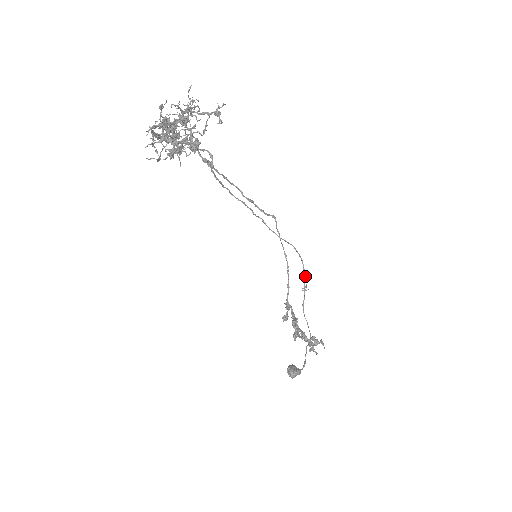
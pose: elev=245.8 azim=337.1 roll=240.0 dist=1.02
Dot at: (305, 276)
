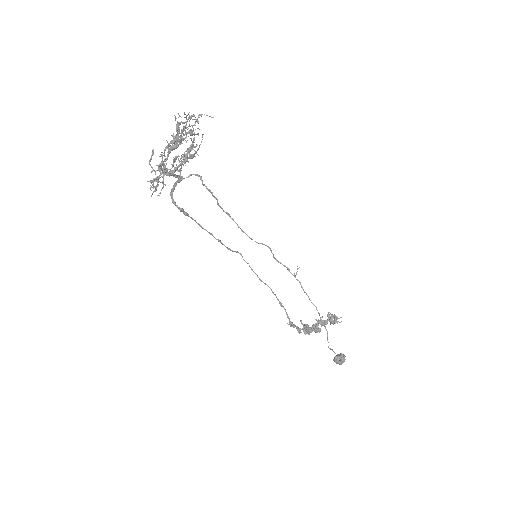
Dot at: (288, 269)
